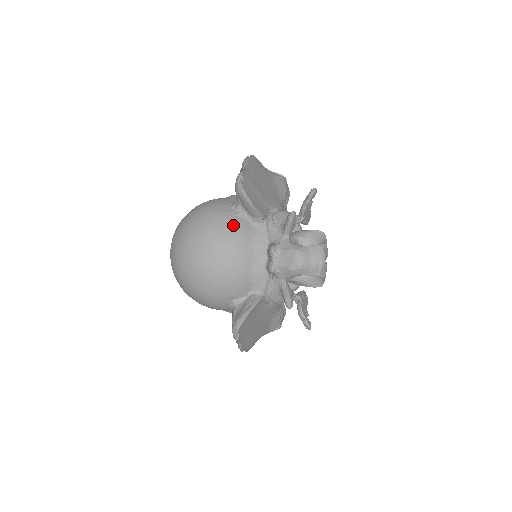
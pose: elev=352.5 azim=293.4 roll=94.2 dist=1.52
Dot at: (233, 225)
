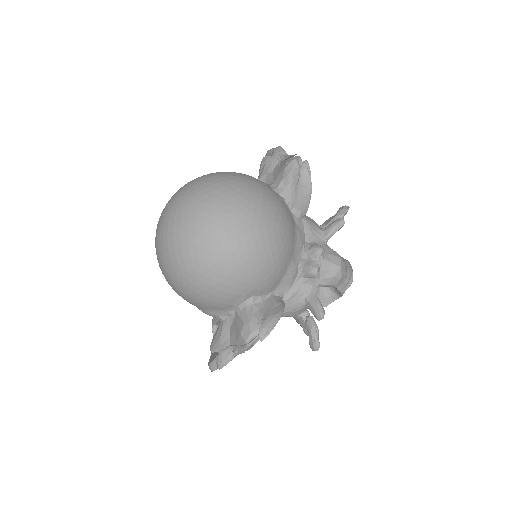
Dot at: (284, 208)
